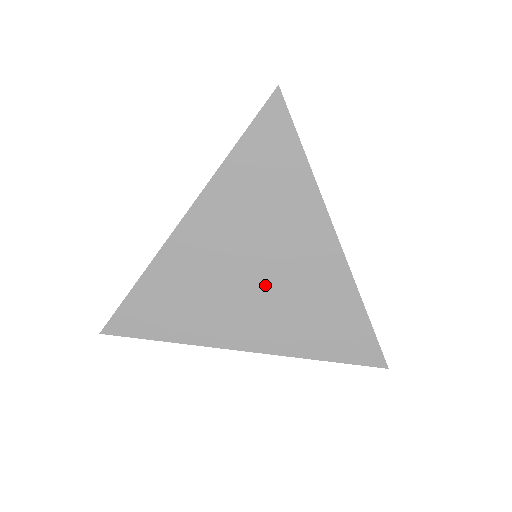
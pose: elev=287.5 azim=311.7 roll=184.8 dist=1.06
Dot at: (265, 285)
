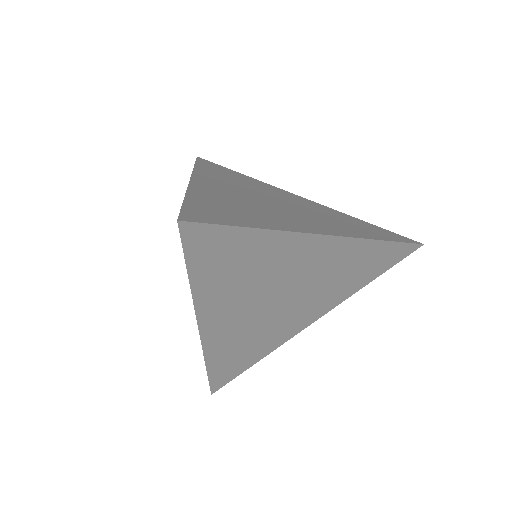
Dot at: (290, 207)
